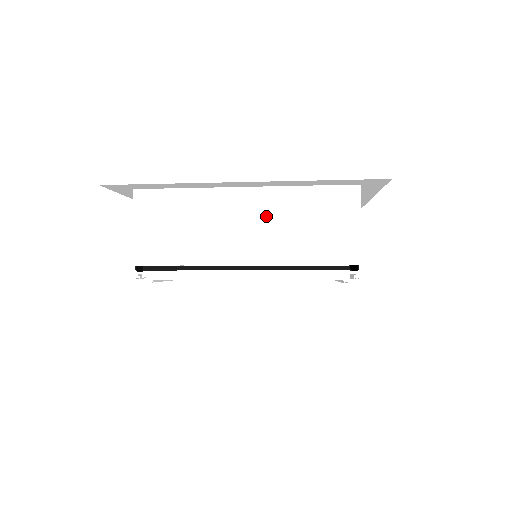
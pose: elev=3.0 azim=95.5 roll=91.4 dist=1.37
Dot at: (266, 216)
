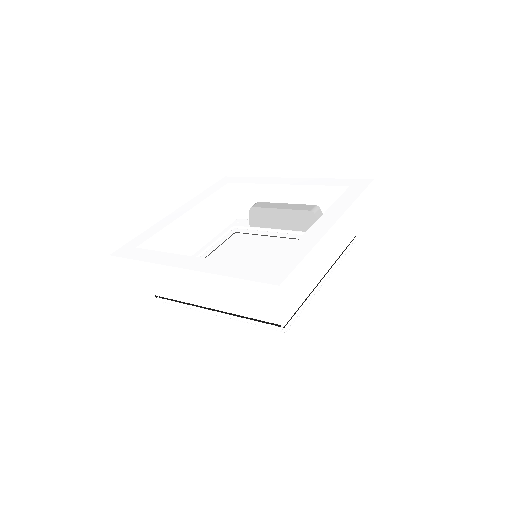
Dot at: (214, 281)
